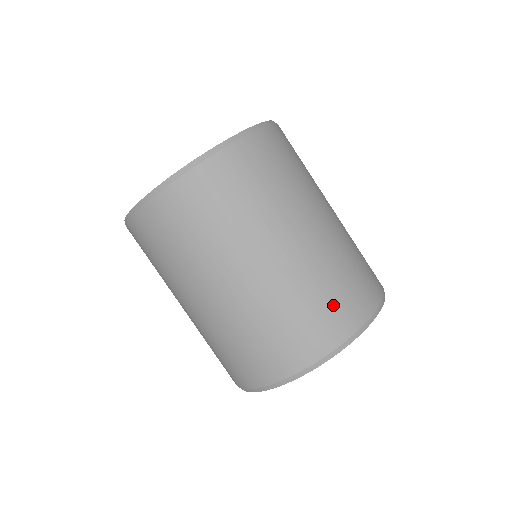
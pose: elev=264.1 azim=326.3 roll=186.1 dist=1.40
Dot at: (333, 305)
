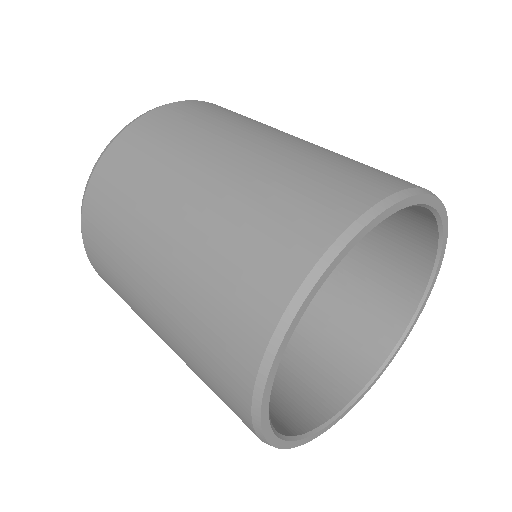
Dot at: (275, 227)
